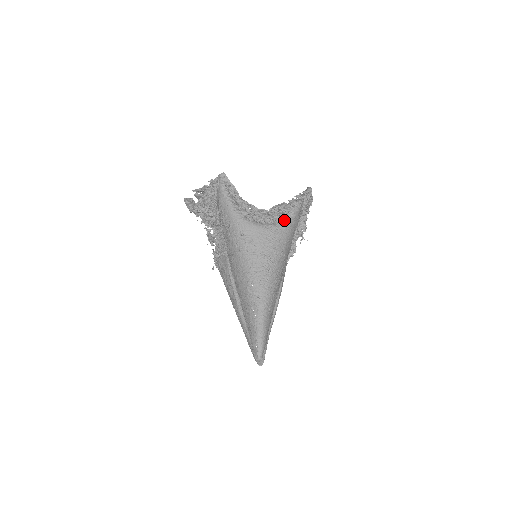
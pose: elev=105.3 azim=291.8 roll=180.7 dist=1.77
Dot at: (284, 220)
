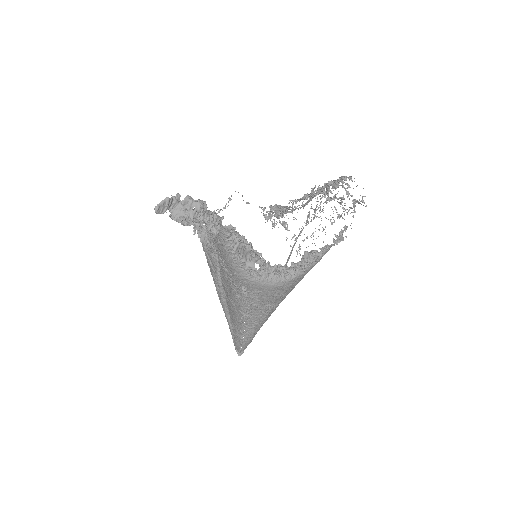
Dot at: (307, 269)
